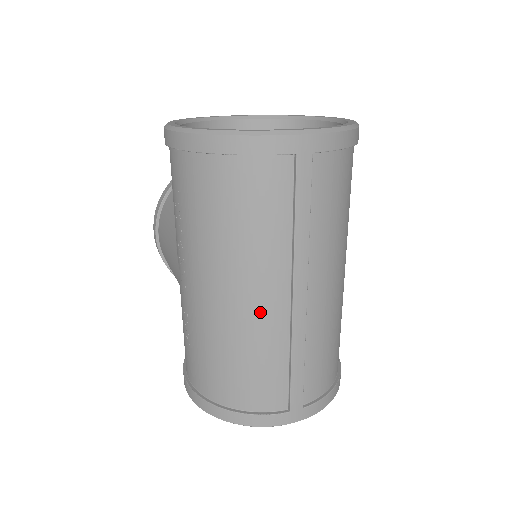
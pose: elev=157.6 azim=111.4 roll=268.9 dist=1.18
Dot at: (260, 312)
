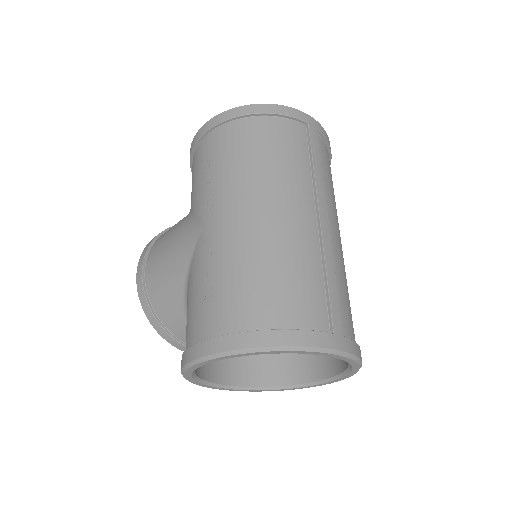
Dot at: (294, 222)
